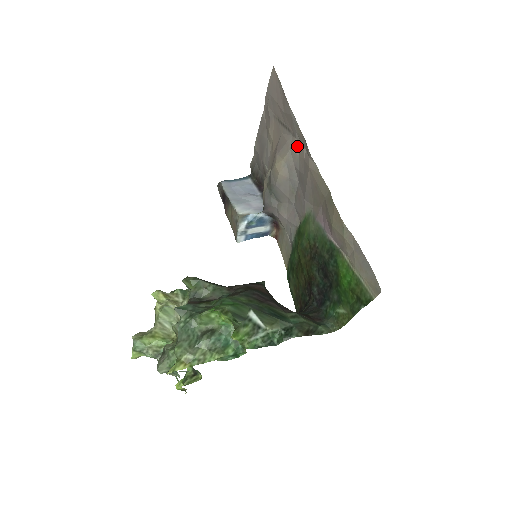
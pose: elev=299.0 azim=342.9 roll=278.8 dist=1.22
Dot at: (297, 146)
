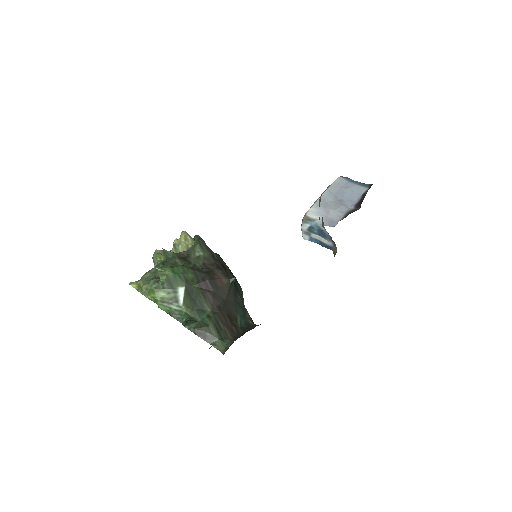
Dot at: occluded
